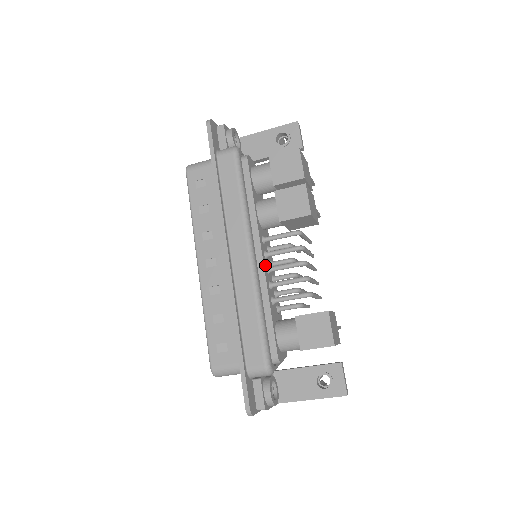
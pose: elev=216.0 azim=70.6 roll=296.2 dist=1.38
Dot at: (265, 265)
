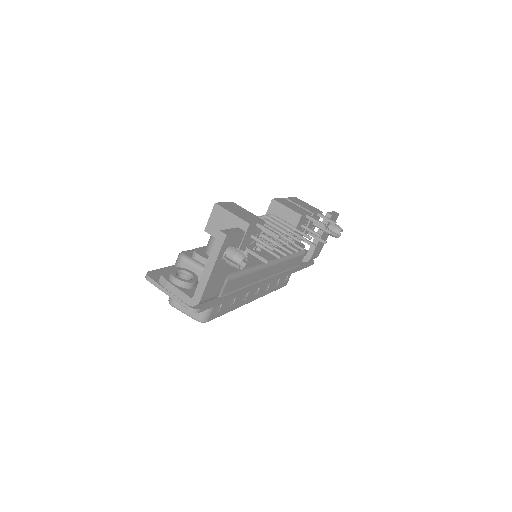
Dot at: occluded
